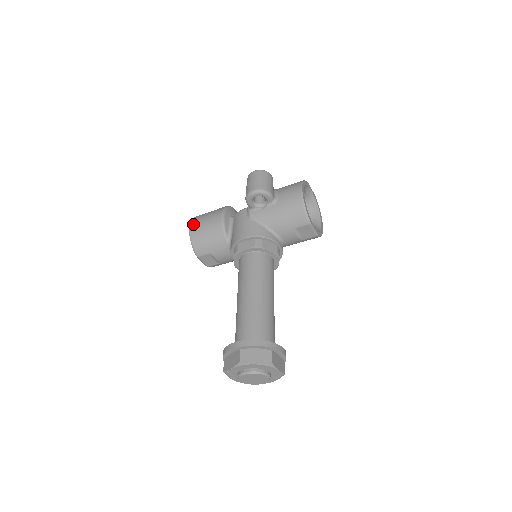
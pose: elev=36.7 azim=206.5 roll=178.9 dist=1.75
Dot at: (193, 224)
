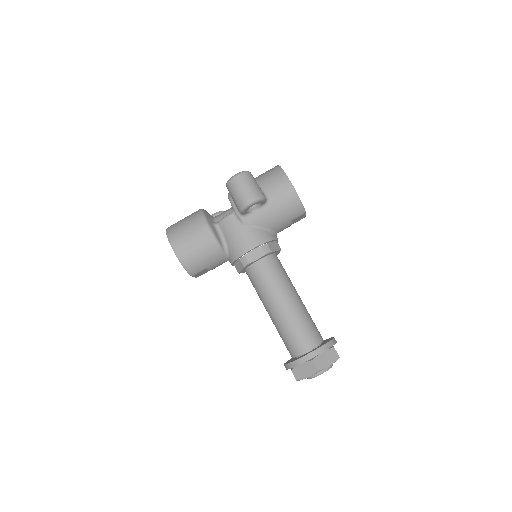
Dot at: (176, 246)
